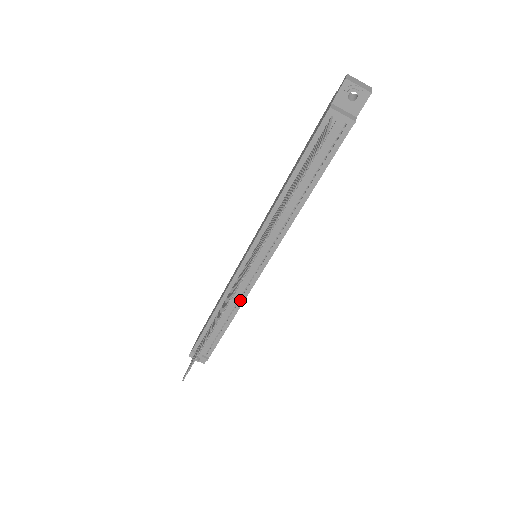
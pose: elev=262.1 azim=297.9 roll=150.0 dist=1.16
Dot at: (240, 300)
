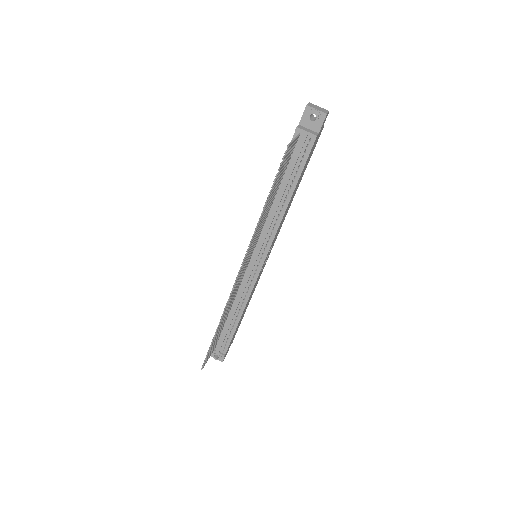
Dot at: (246, 296)
